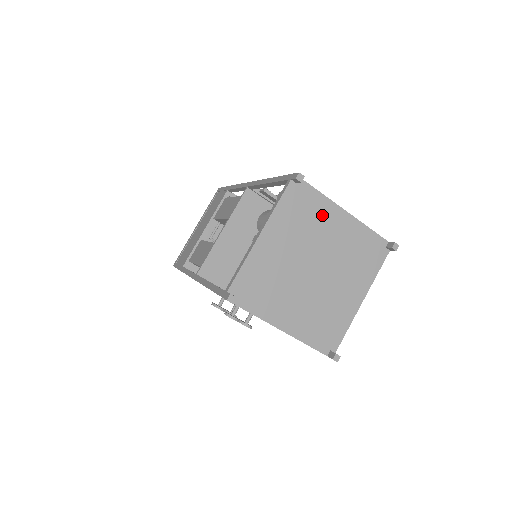
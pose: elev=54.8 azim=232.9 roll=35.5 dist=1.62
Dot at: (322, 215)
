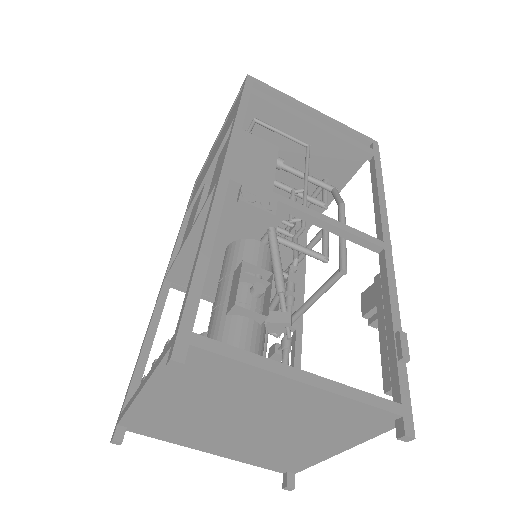
Dot at: (250, 383)
